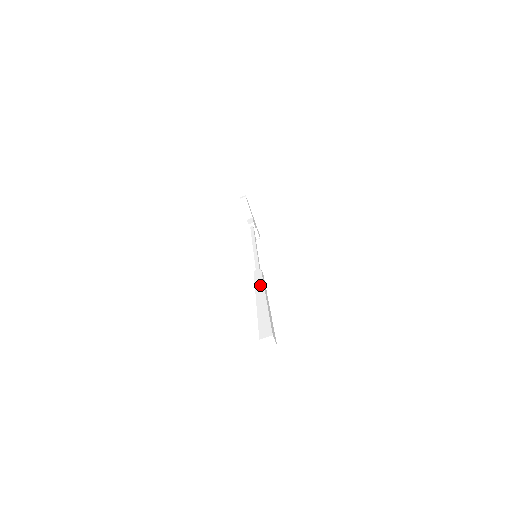
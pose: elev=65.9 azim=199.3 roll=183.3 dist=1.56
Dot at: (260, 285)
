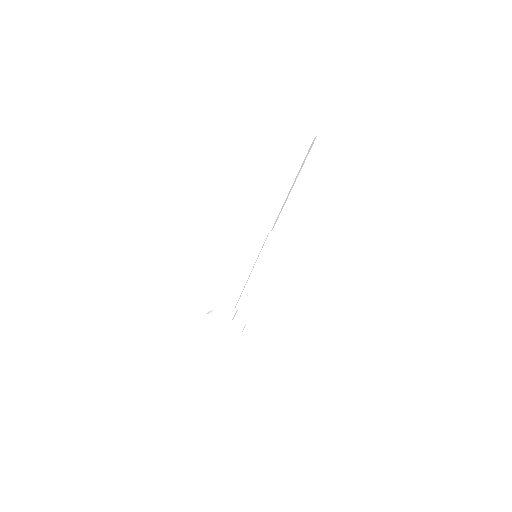
Dot at: (276, 202)
